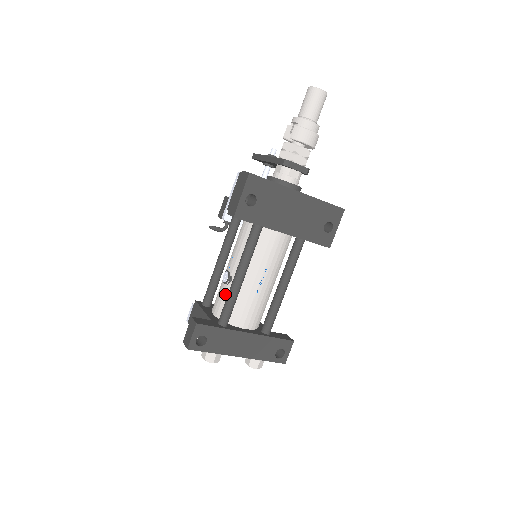
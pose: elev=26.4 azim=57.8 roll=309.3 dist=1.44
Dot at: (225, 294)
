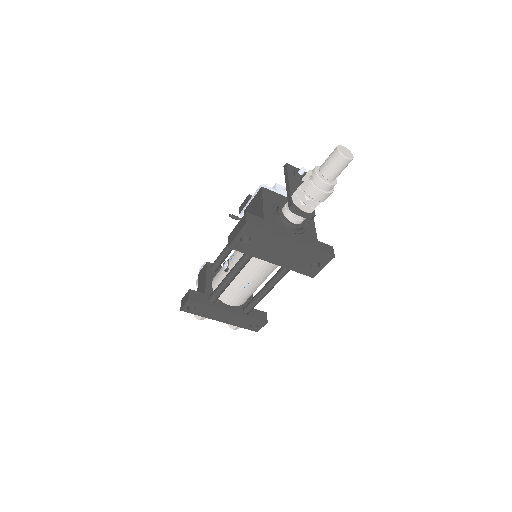
Dot at: (221, 278)
